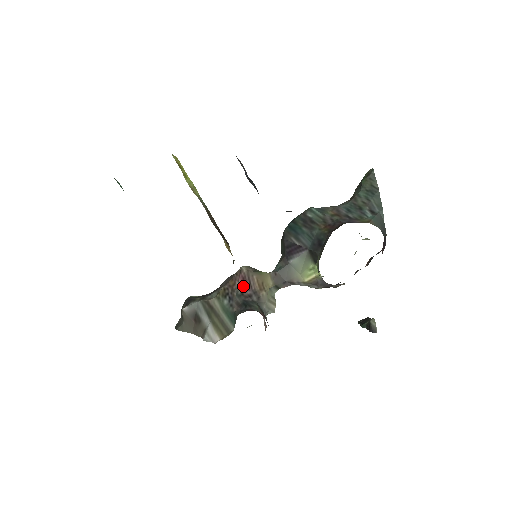
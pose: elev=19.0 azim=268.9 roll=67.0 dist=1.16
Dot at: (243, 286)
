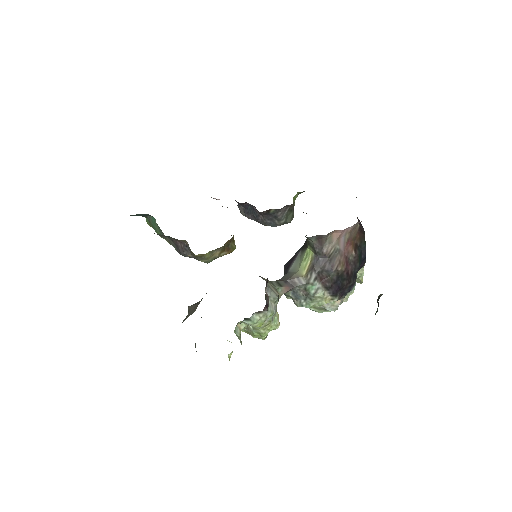
Dot at: occluded
